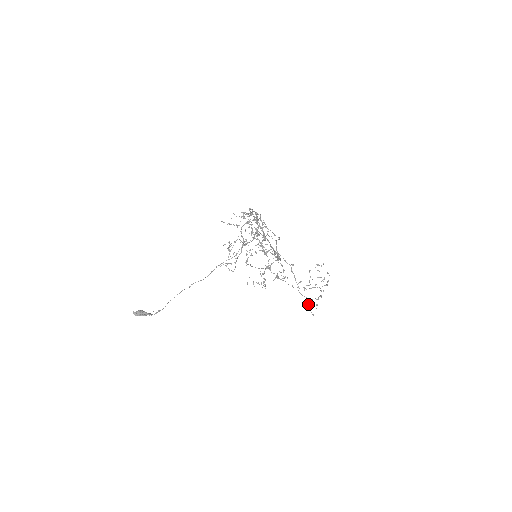
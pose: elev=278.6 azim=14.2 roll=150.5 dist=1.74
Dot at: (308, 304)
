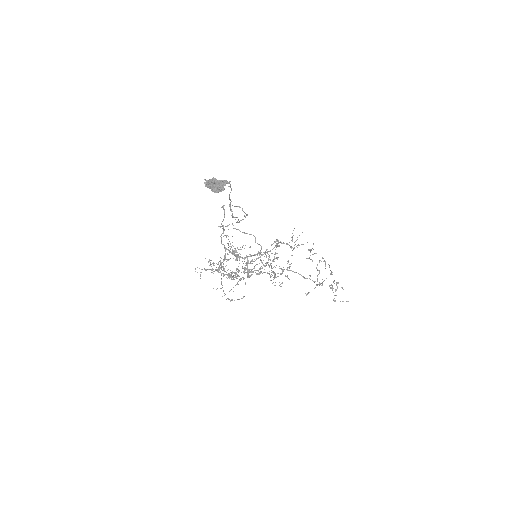
Dot at: (334, 300)
